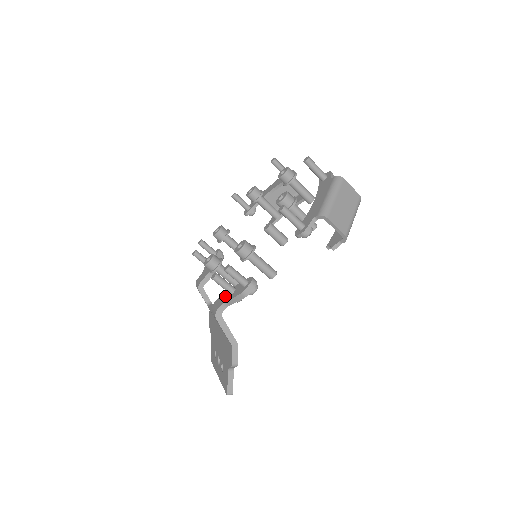
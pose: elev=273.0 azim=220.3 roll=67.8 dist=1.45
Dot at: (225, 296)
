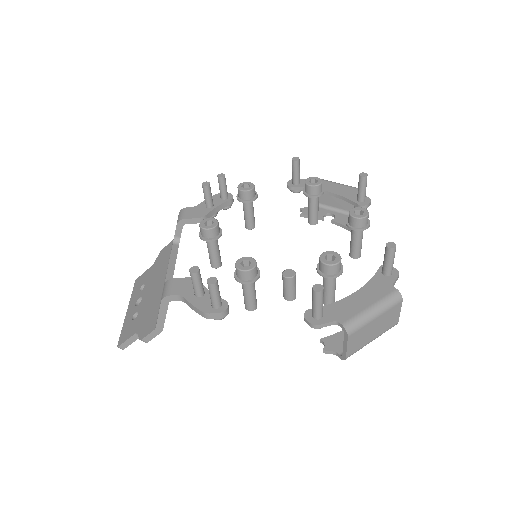
Dot at: (189, 288)
